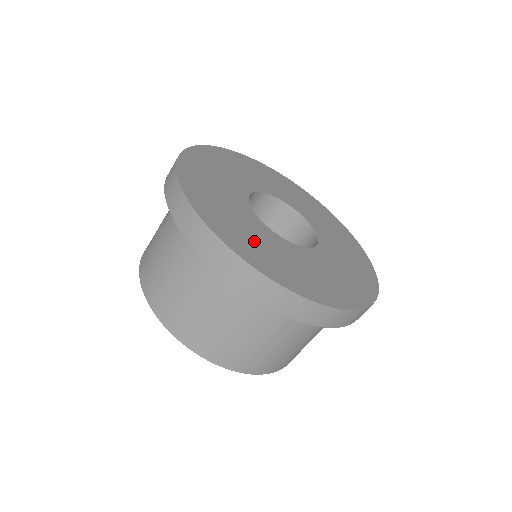
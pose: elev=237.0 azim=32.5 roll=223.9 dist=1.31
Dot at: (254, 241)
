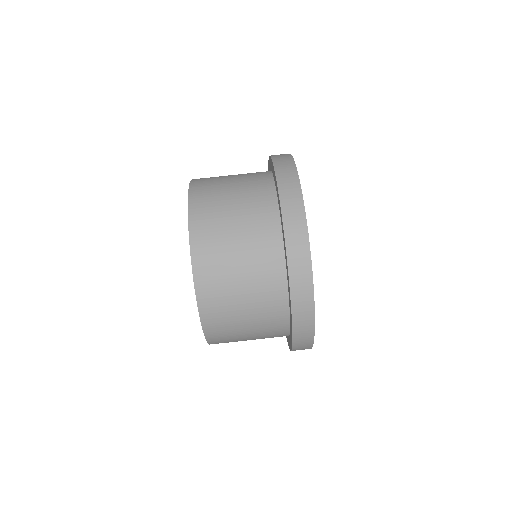
Dot at: occluded
